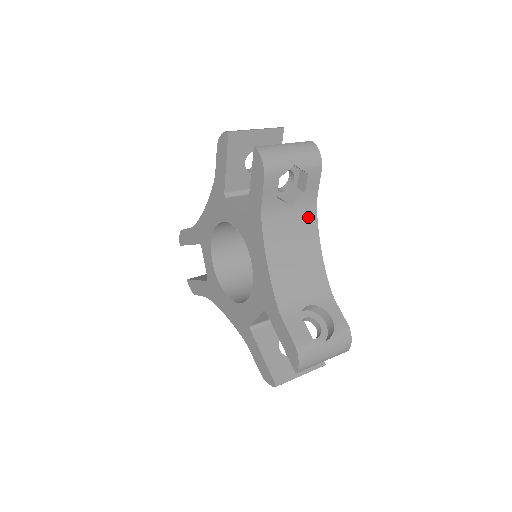
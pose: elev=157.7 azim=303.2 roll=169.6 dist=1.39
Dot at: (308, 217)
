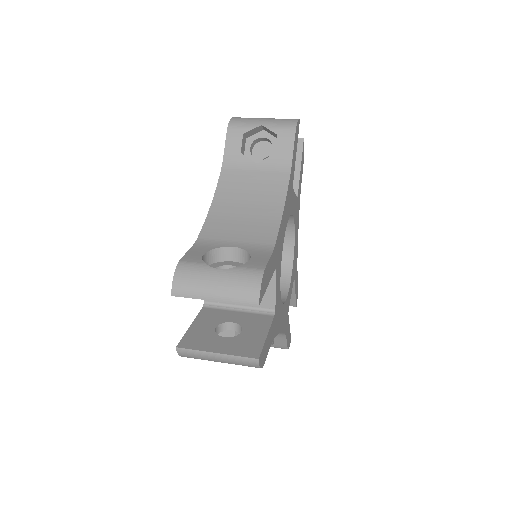
Dot at: (277, 179)
